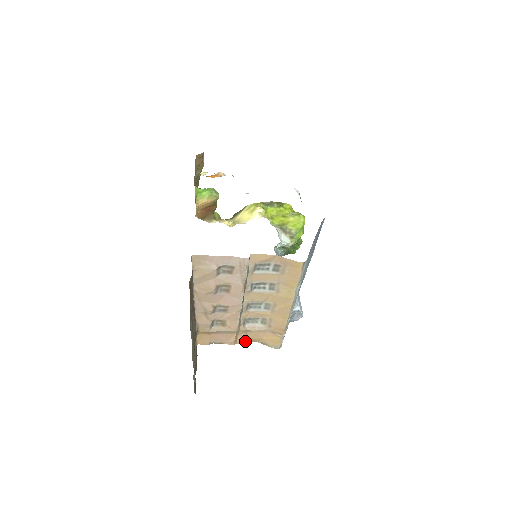
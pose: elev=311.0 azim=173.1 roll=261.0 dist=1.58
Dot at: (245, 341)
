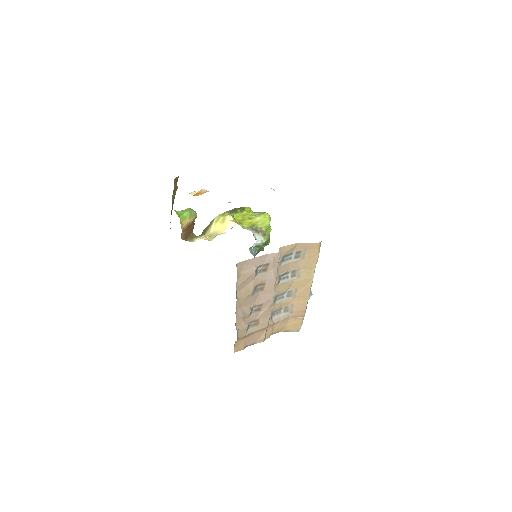
Dot at: (270, 335)
